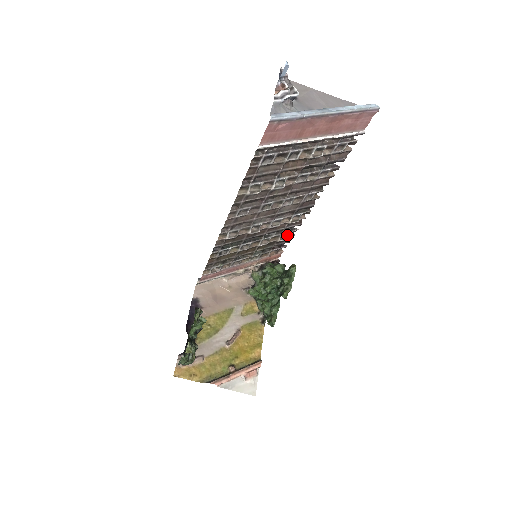
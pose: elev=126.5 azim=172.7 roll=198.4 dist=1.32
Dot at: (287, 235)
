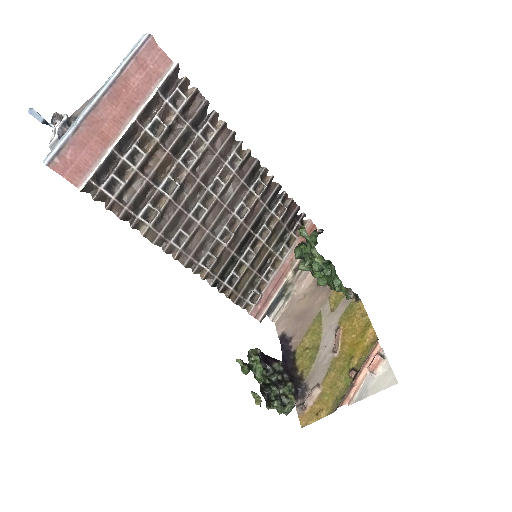
Dot at: (281, 206)
